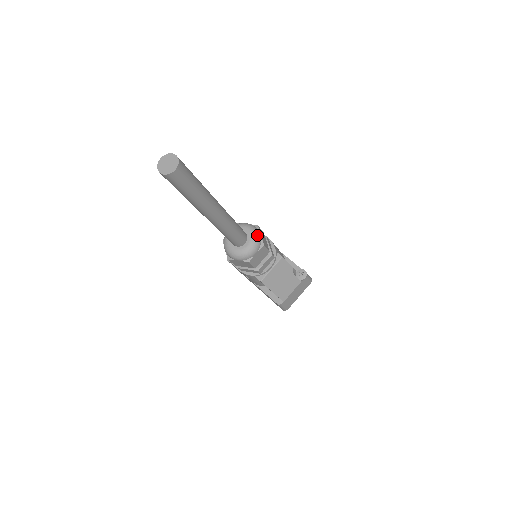
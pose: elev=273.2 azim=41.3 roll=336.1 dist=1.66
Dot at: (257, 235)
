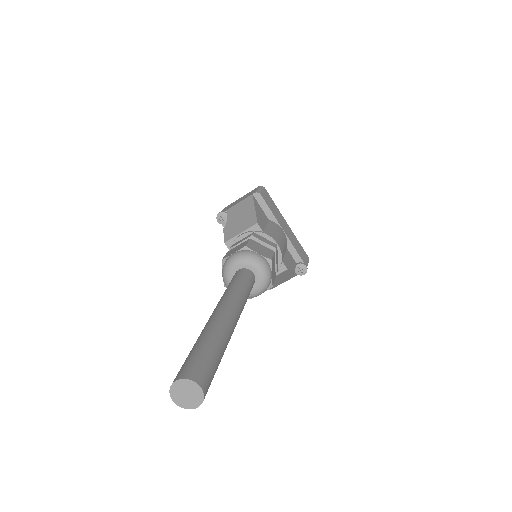
Dot at: (268, 279)
